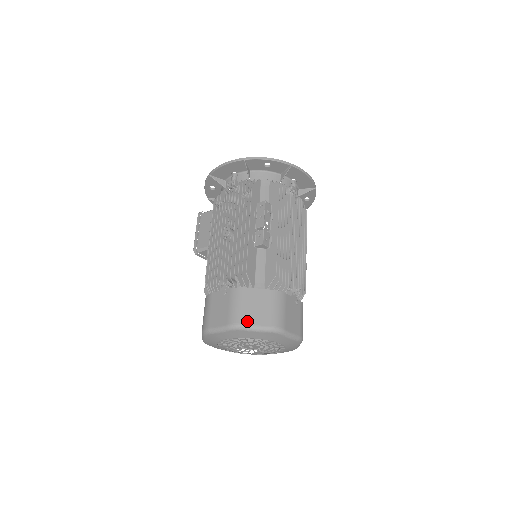
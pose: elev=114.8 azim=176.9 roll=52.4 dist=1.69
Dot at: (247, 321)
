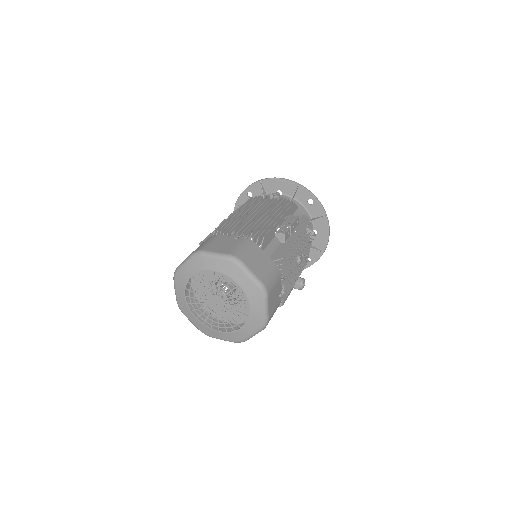
Dot at: occluded
